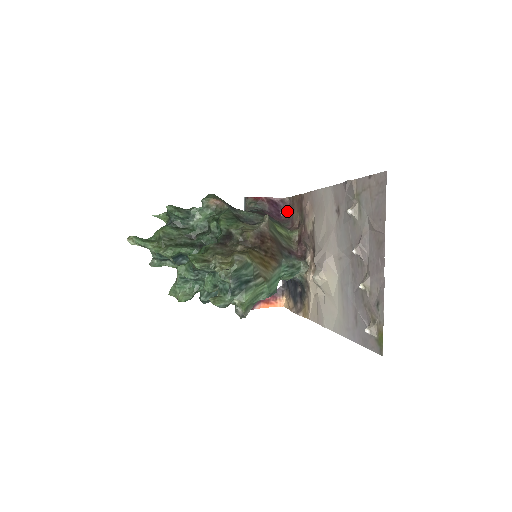
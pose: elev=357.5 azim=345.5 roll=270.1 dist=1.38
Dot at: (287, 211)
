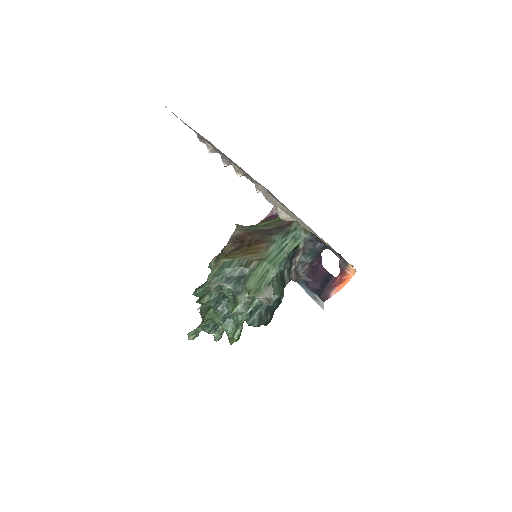
Dot at: occluded
